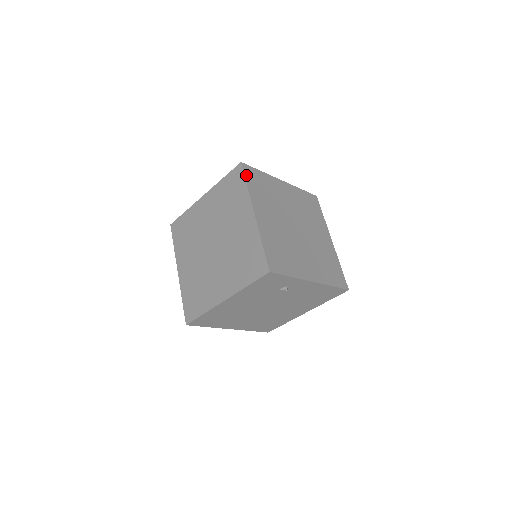
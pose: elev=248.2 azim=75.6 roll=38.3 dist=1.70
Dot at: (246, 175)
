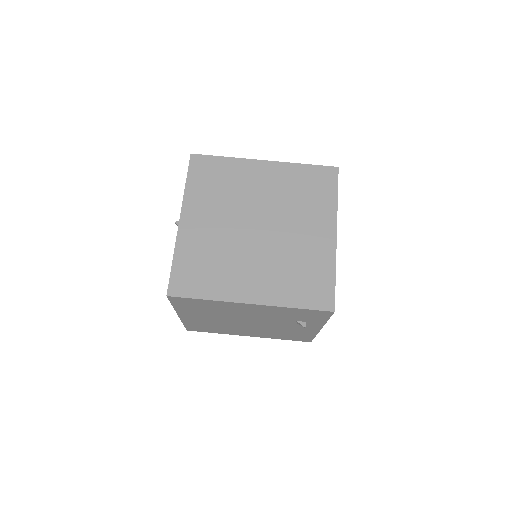
Dot at: occluded
